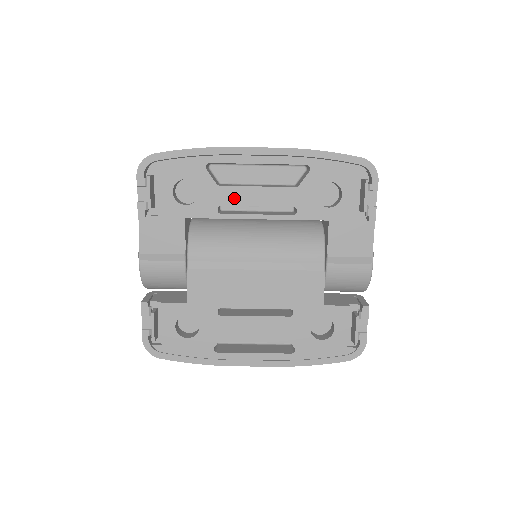
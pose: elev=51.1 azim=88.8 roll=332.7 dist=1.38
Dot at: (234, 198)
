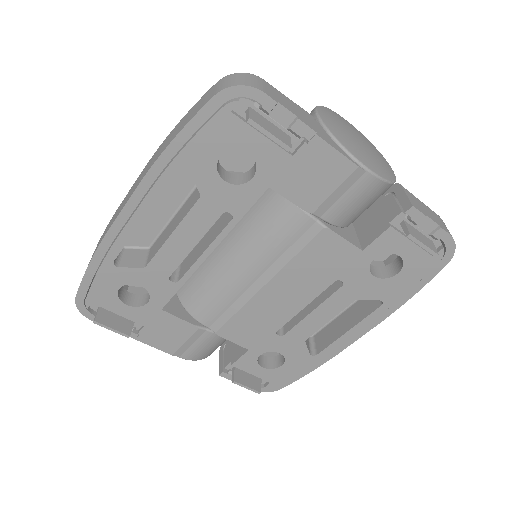
Dot at: (169, 262)
